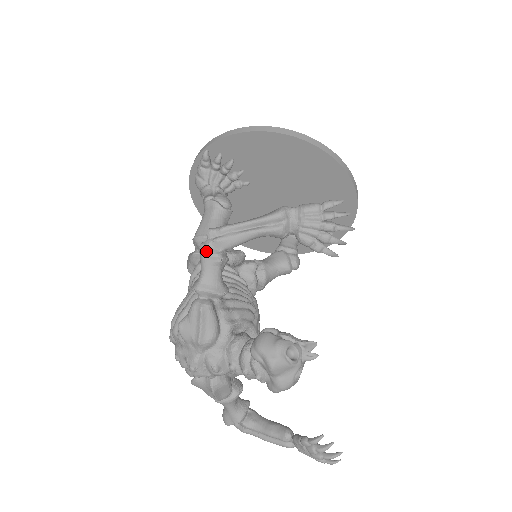
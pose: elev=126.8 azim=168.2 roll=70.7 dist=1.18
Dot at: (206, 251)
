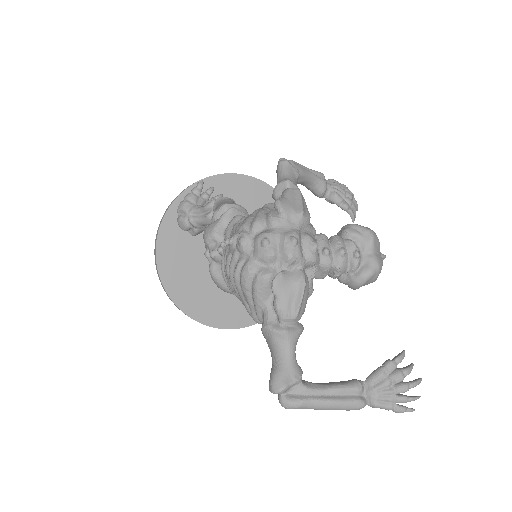
Dot at: (289, 162)
